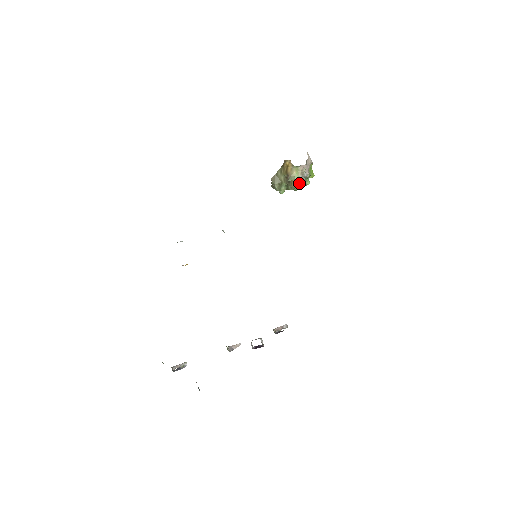
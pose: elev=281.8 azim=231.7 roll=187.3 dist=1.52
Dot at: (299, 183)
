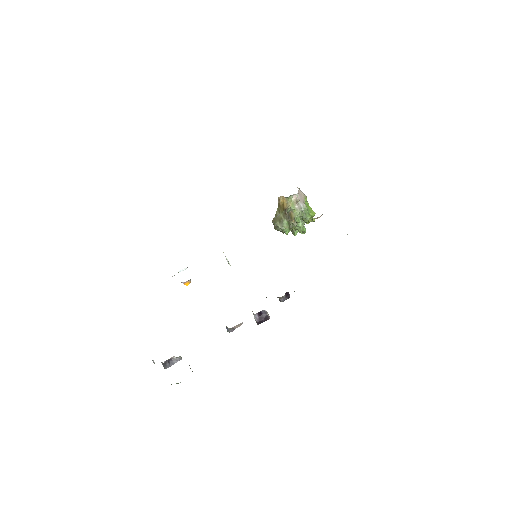
Dot at: (298, 214)
